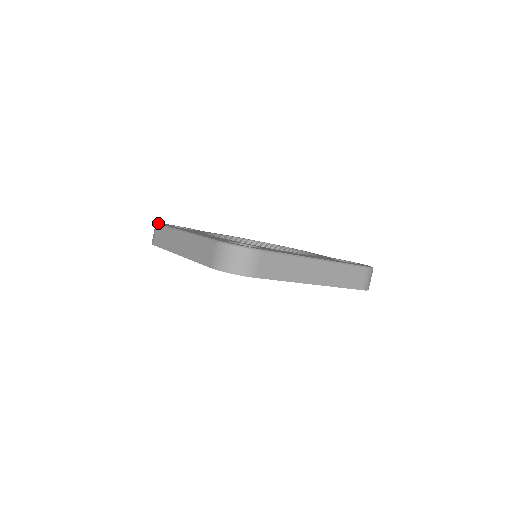
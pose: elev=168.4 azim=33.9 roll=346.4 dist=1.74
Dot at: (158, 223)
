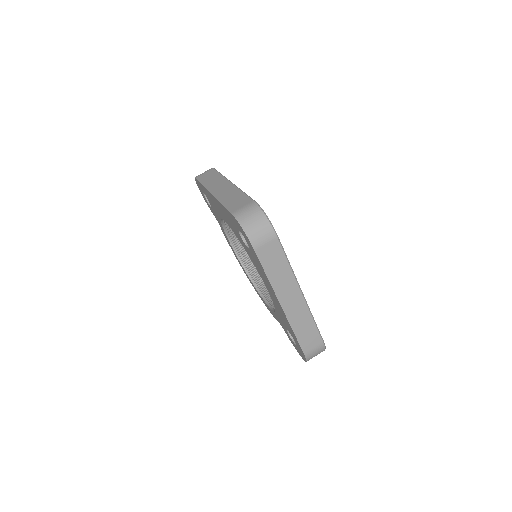
Dot at: occluded
